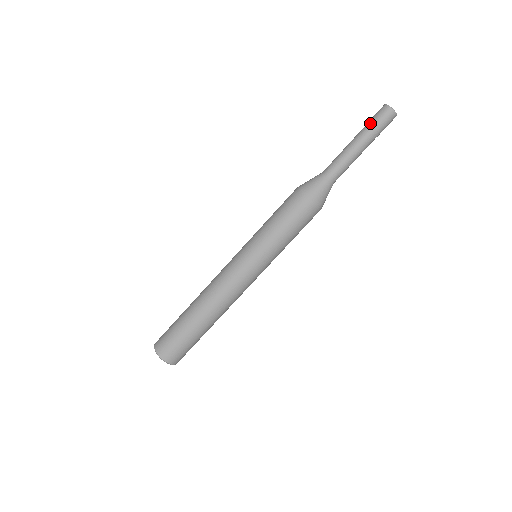
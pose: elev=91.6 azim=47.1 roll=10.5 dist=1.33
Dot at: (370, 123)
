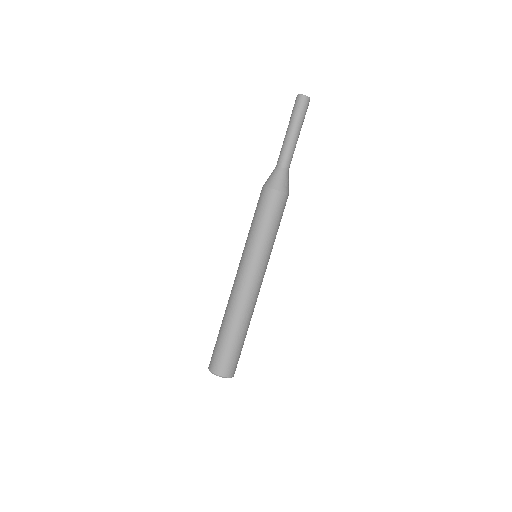
Dot at: (293, 113)
